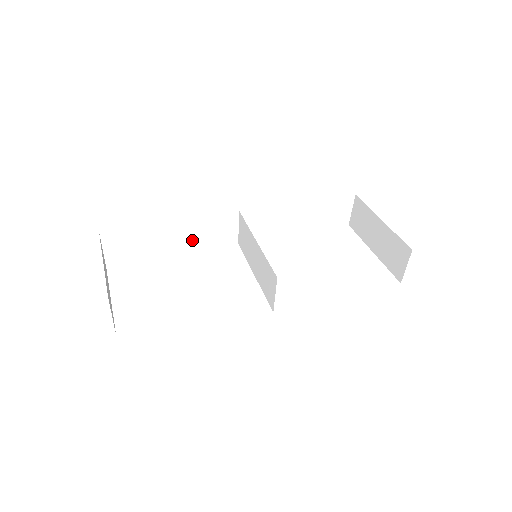
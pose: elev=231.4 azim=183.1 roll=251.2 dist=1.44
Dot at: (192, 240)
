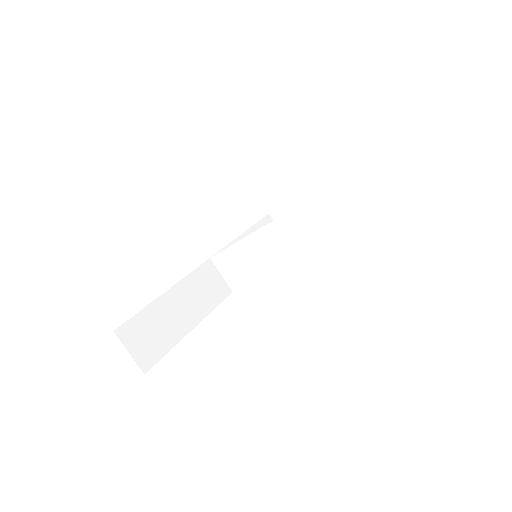
Dot at: (197, 305)
